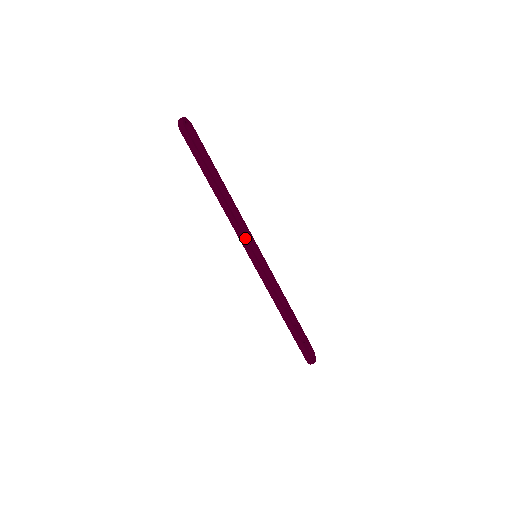
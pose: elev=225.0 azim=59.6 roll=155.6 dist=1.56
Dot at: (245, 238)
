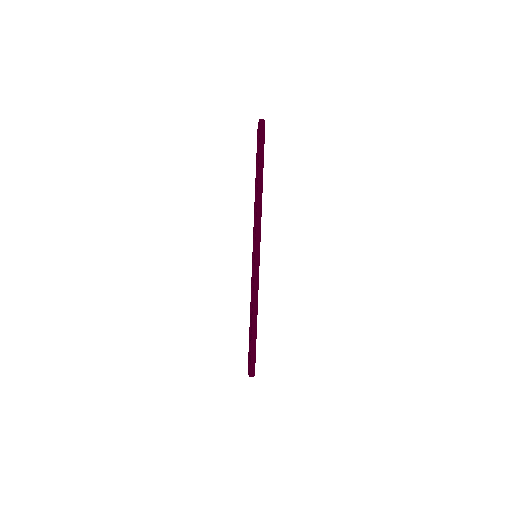
Dot at: (260, 235)
